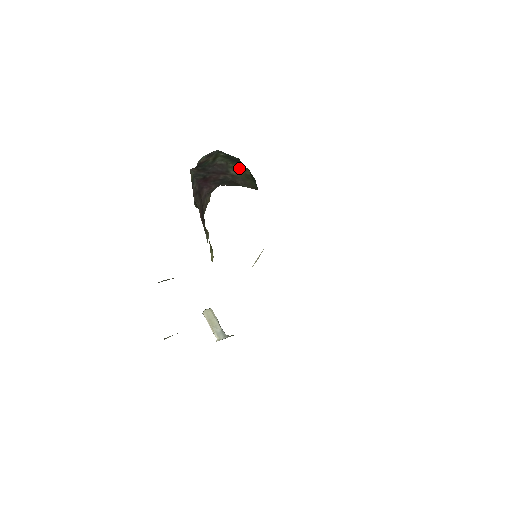
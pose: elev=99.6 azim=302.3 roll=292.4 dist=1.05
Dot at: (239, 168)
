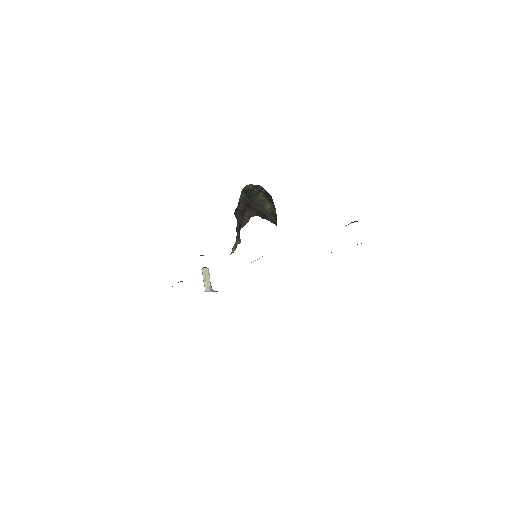
Dot at: (271, 206)
